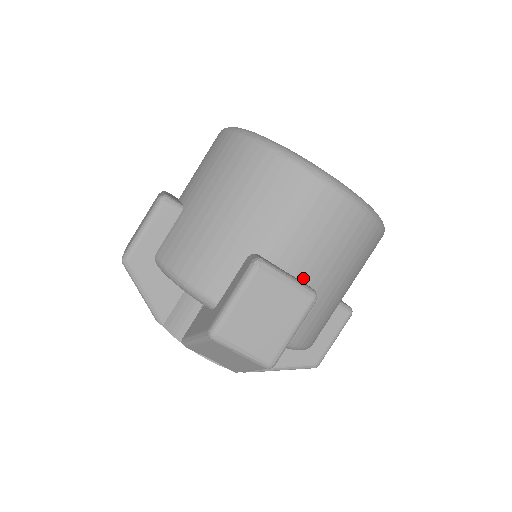
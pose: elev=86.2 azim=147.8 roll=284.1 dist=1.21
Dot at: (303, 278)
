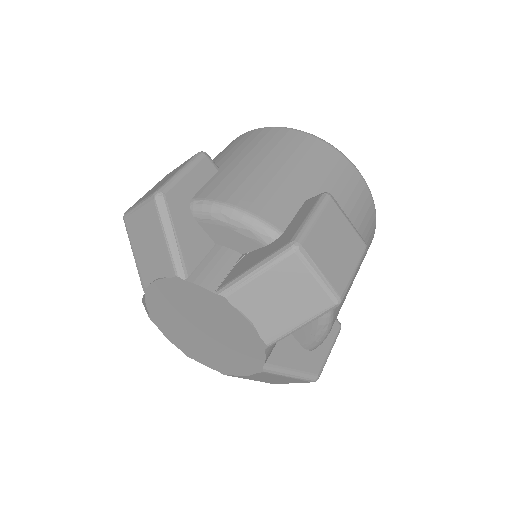
Dot at: occluded
